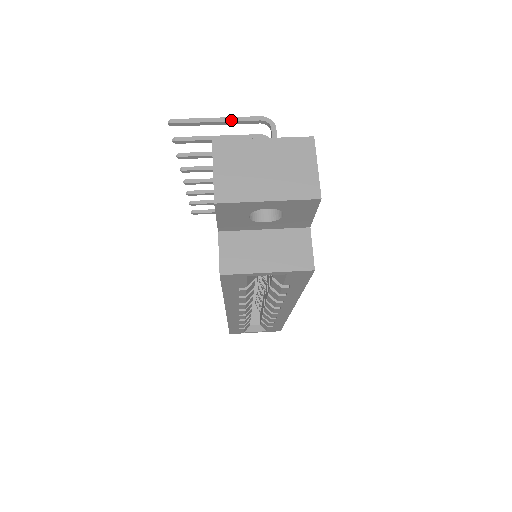
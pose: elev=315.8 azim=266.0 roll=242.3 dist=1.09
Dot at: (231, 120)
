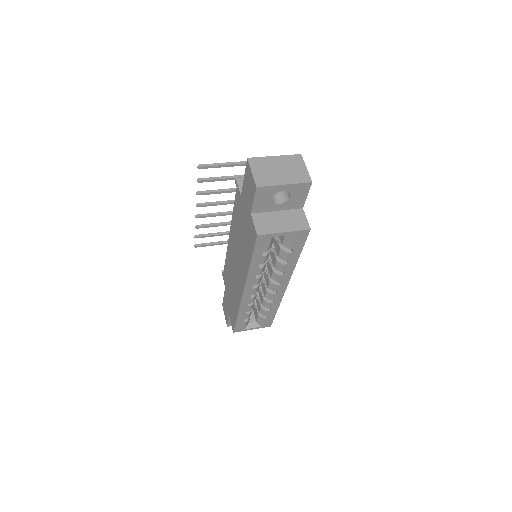
Dot at: (237, 163)
